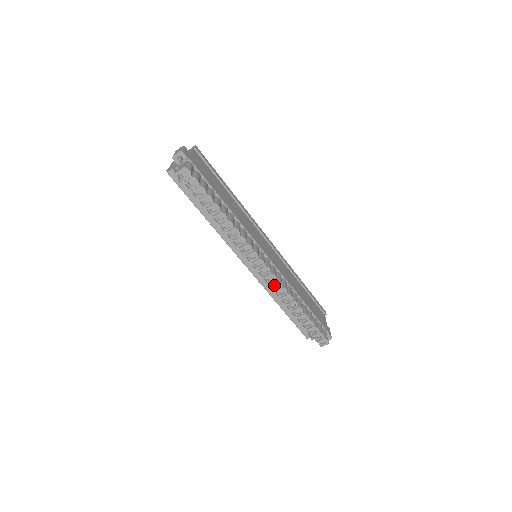
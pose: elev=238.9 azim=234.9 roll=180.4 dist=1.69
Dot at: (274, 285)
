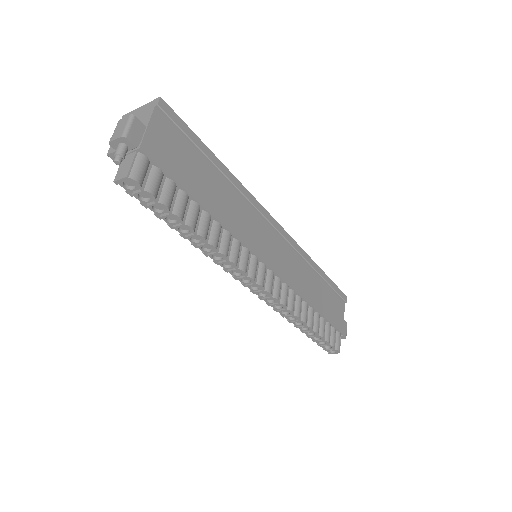
Dot at: (275, 304)
